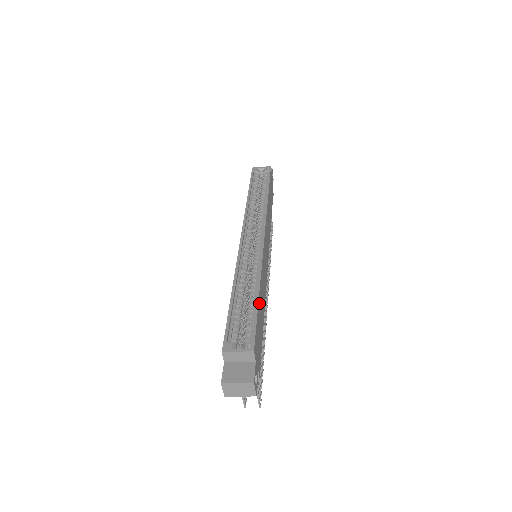
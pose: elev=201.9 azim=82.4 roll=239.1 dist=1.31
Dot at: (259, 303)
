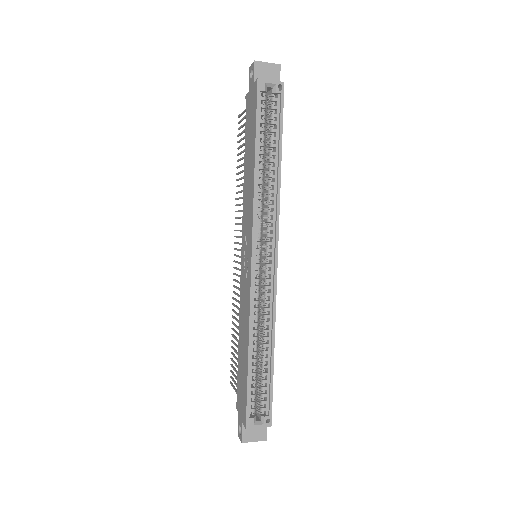
Dot at: (272, 363)
